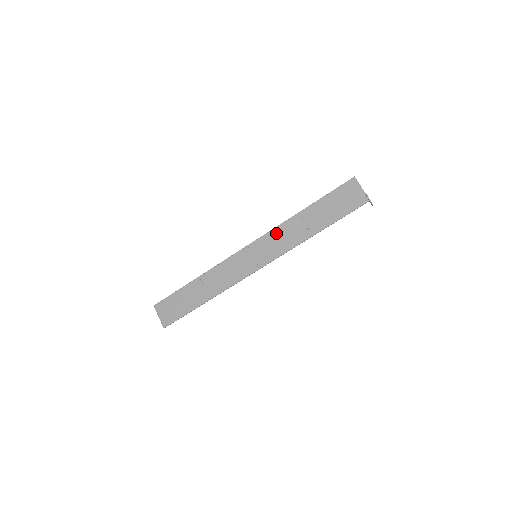
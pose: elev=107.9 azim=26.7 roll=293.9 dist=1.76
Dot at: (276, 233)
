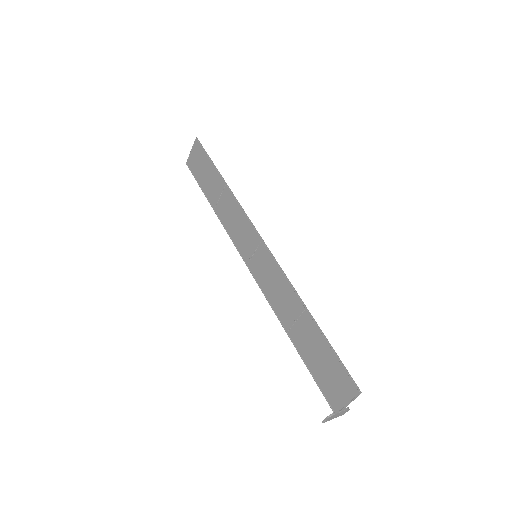
Dot at: (280, 278)
